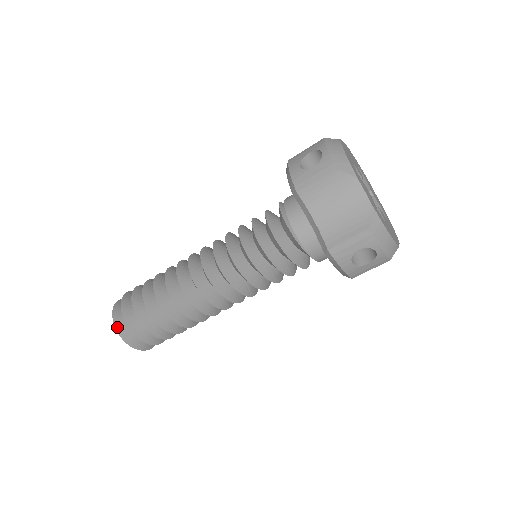
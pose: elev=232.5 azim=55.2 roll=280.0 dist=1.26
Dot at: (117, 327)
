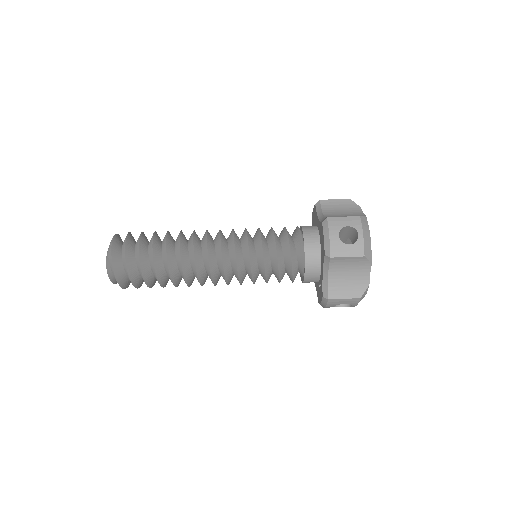
Dot at: (116, 236)
